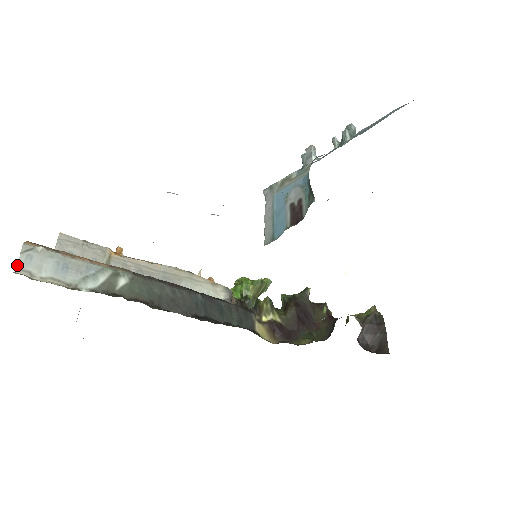
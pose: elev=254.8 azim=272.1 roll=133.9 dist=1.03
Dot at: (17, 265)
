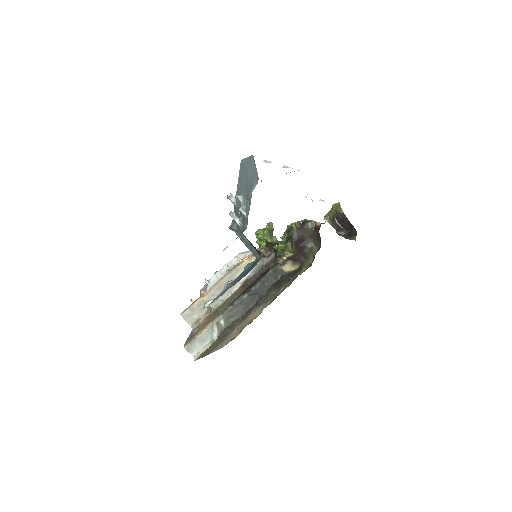
Dot at: (192, 355)
